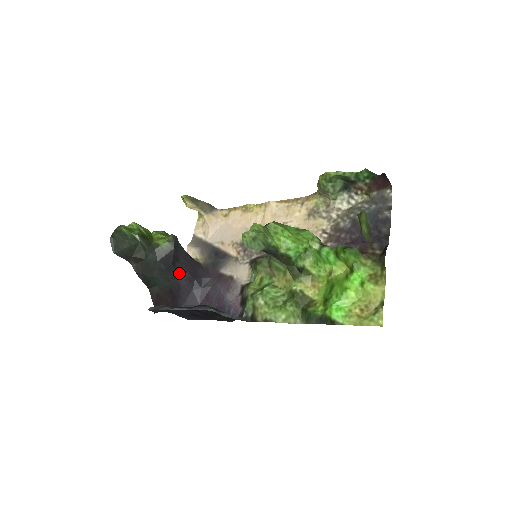
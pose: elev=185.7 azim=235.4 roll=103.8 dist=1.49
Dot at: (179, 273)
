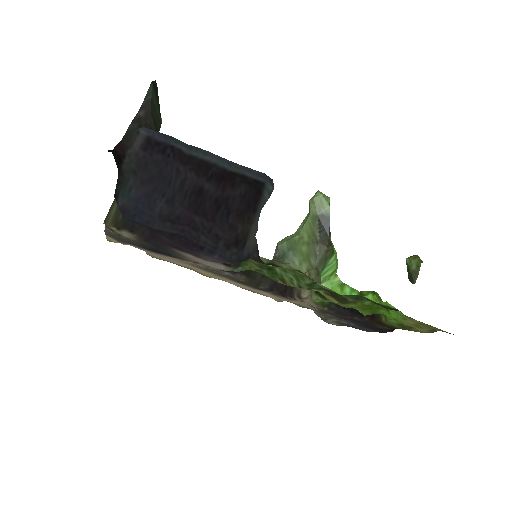
Dot at: occluded
